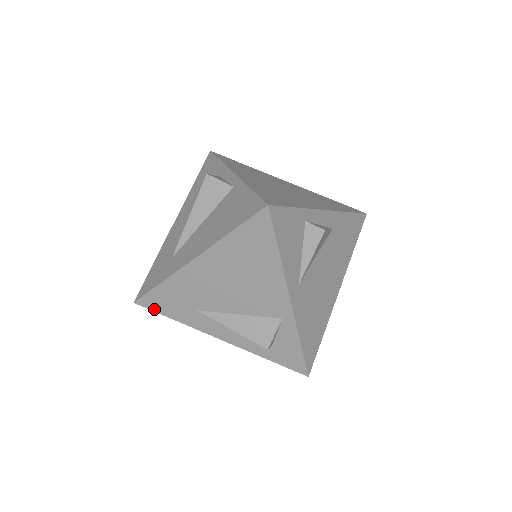
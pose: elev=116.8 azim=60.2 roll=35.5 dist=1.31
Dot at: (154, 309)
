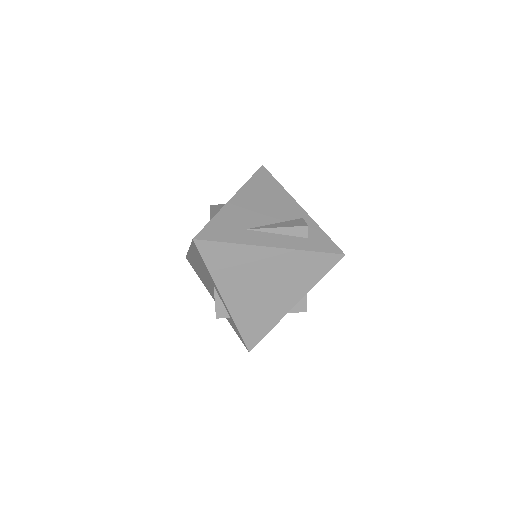
Dot at: (212, 239)
